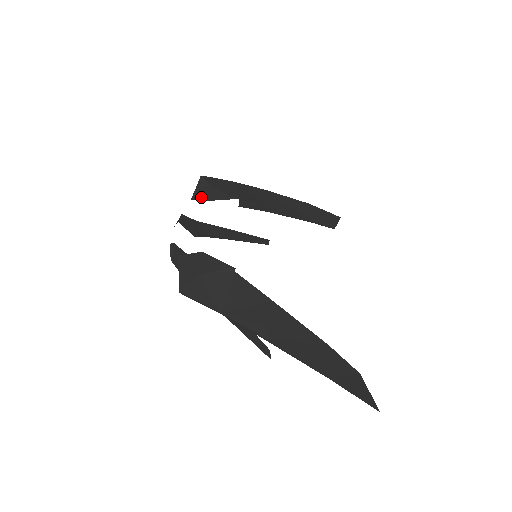
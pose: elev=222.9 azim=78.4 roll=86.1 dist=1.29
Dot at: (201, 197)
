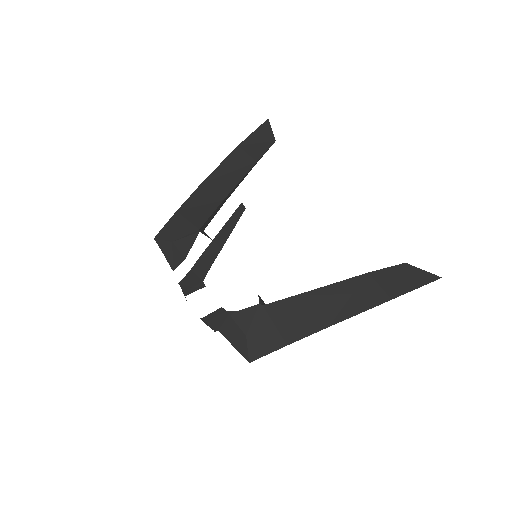
Dot at: (176, 261)
